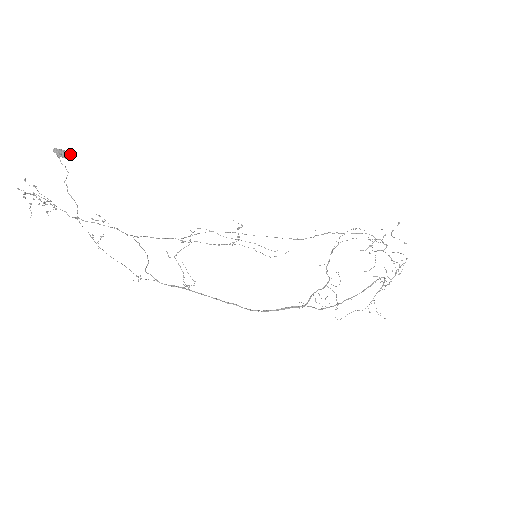
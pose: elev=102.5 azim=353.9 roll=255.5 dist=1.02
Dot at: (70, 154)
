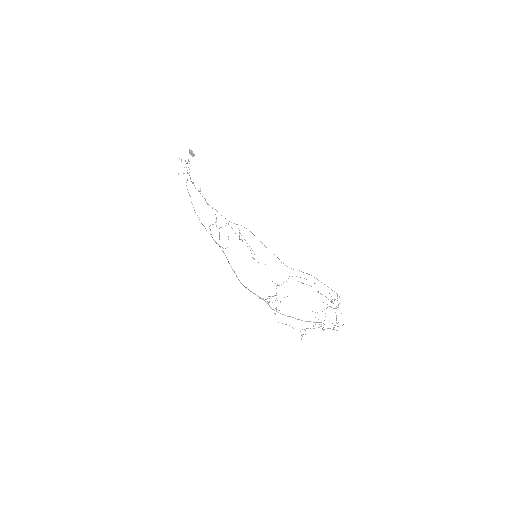
Dot at: (194, 155)
